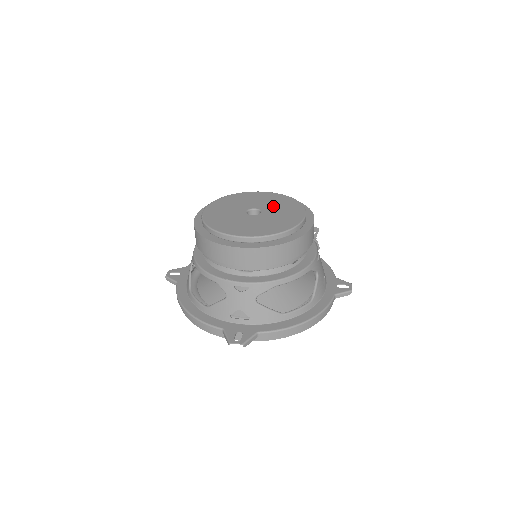
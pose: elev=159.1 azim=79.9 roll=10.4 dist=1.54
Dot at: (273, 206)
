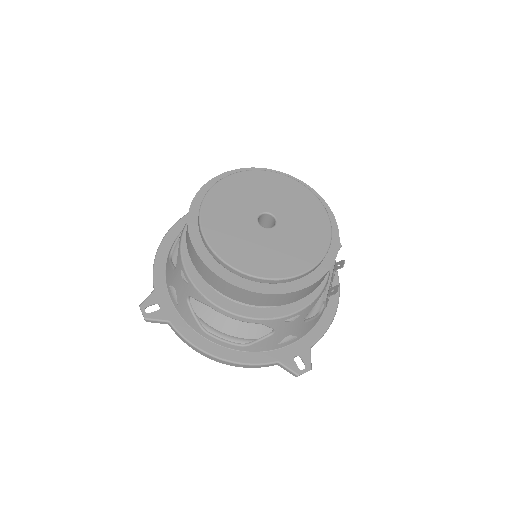
Dot at: (294, 232)
